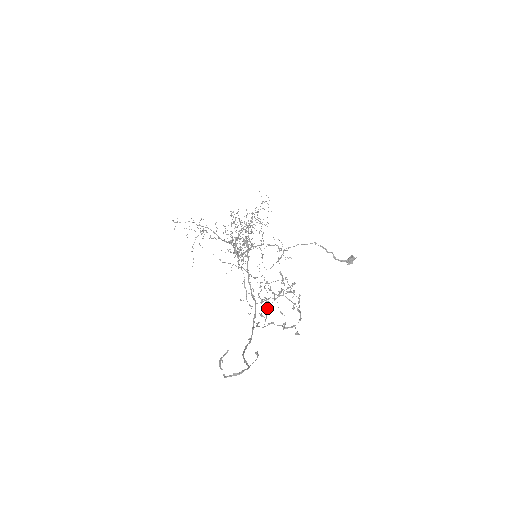
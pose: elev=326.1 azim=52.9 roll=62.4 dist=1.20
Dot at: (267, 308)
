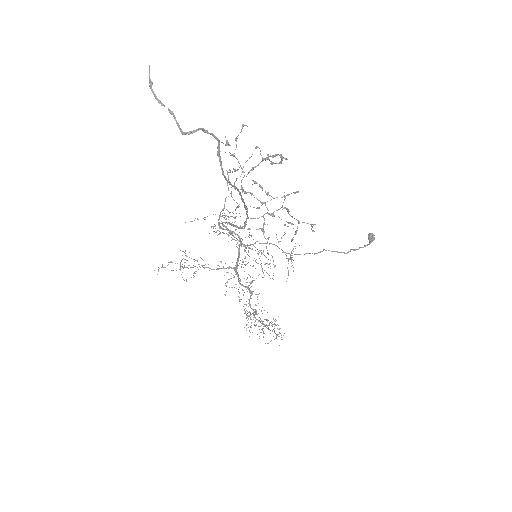
Dot at: (233, 156)
